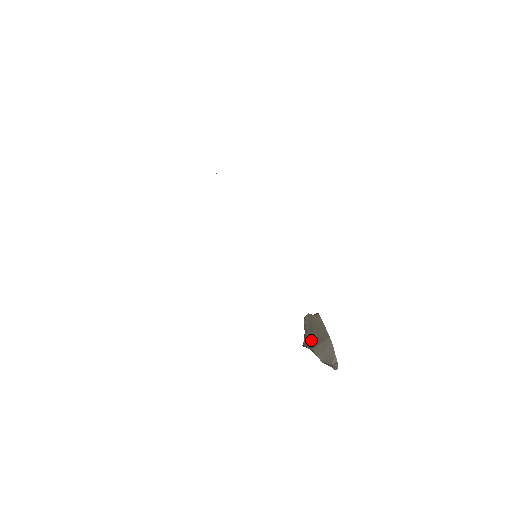
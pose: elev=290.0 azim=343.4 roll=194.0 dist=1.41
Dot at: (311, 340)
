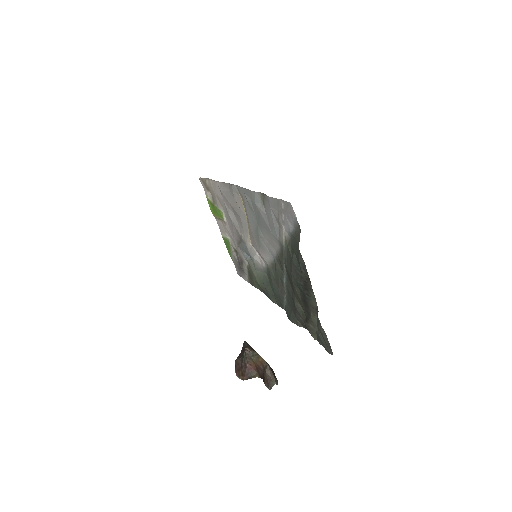
Dot at: occluded
